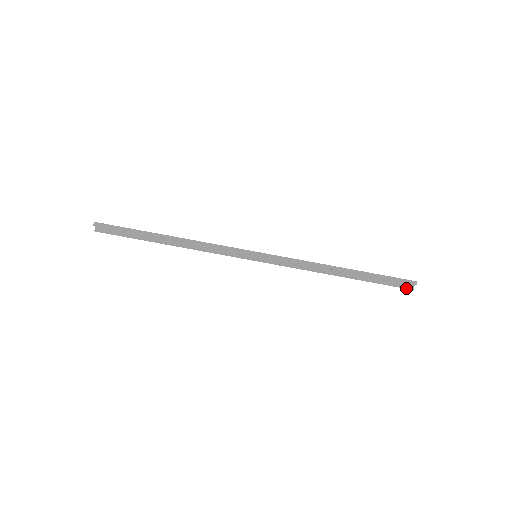
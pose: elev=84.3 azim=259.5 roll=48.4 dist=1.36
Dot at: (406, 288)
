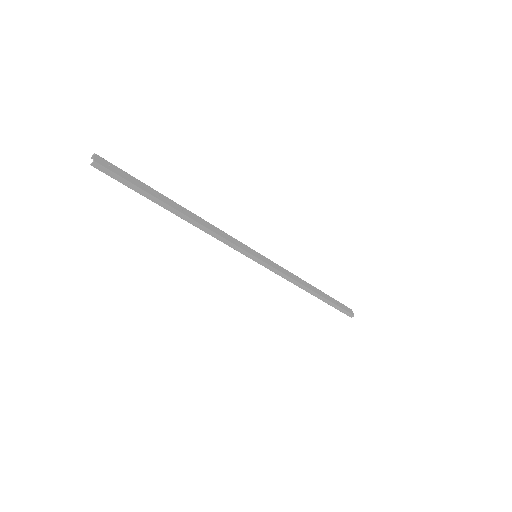
Dot at: occluded
